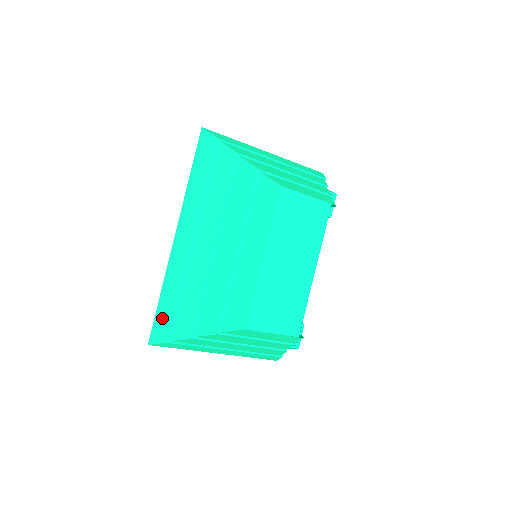
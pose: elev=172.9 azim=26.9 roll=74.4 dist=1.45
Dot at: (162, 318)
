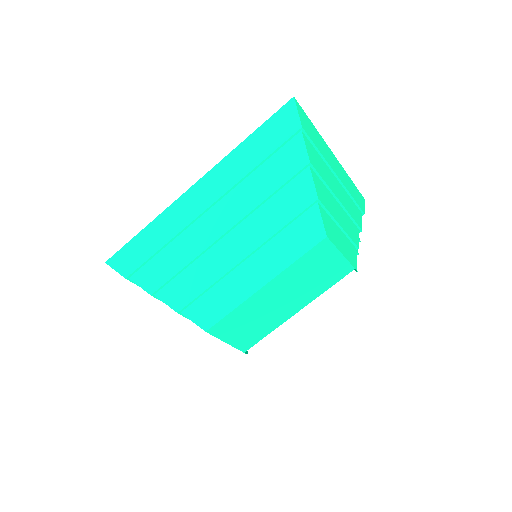
Dot at: (133, 251)
